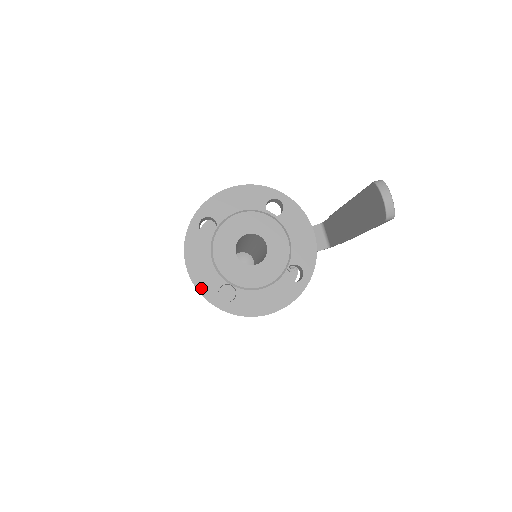
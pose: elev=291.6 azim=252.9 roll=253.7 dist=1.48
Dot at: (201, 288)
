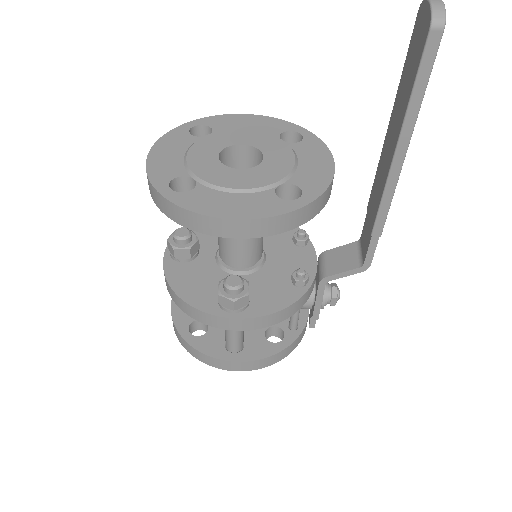
Dot at: (152, 171)
